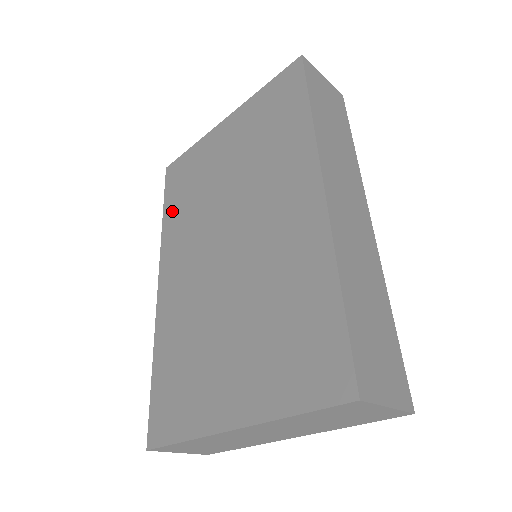
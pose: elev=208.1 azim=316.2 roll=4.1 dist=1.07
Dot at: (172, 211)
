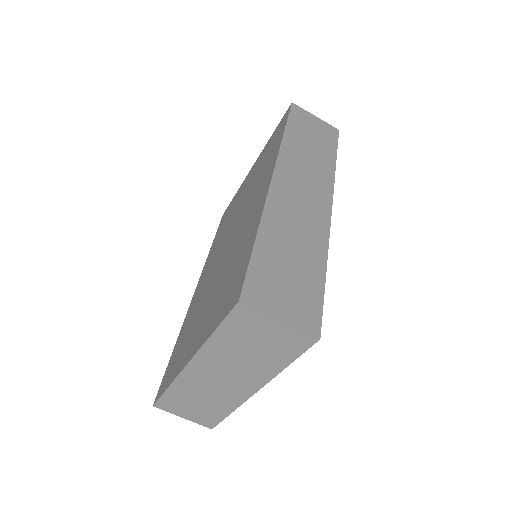
Dot at: (215, 240)
